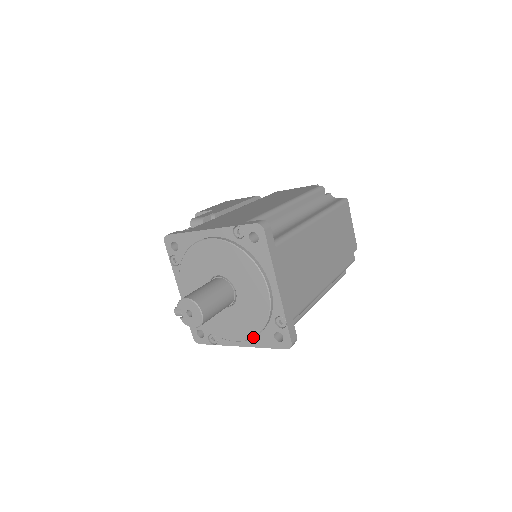
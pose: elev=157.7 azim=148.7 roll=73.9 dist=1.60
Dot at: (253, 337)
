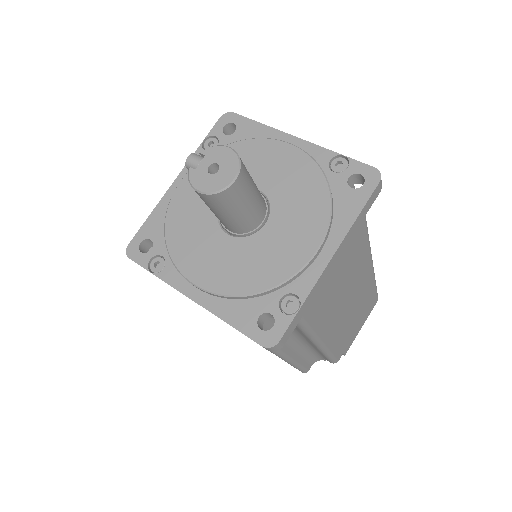
Dot at: (229, 295)
